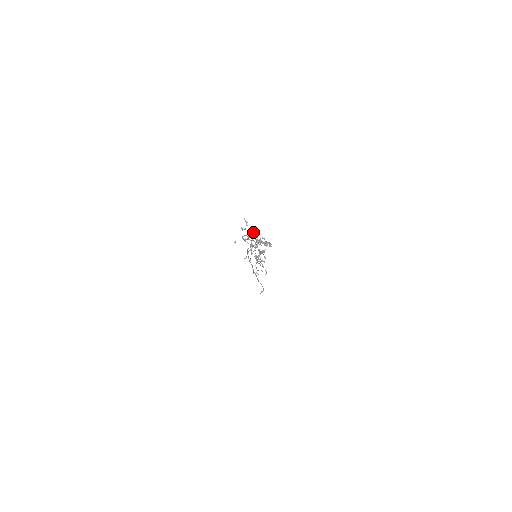
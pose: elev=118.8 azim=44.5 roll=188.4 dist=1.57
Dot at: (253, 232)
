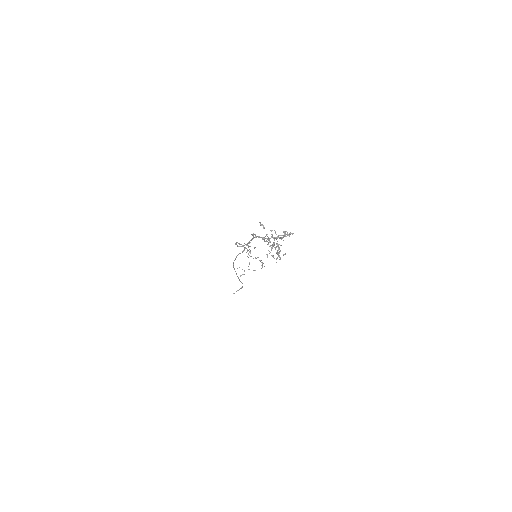
Dot at: occluded
